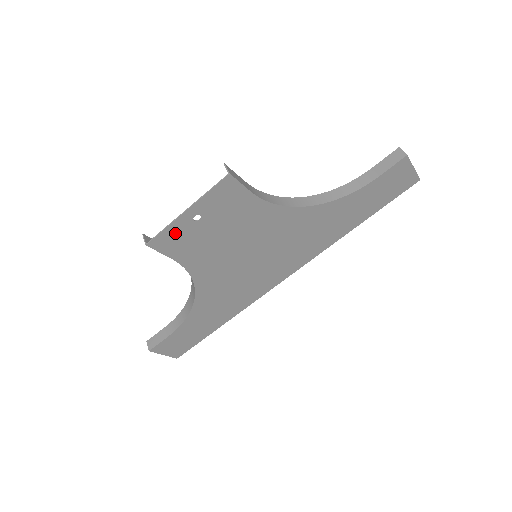
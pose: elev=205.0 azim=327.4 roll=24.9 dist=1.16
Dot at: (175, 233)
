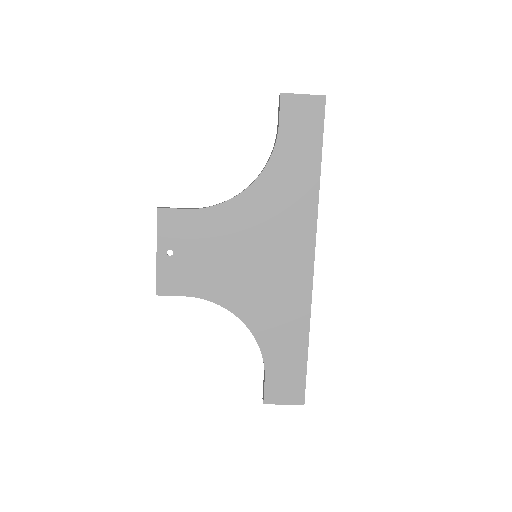
Dot at: (167, 274)
